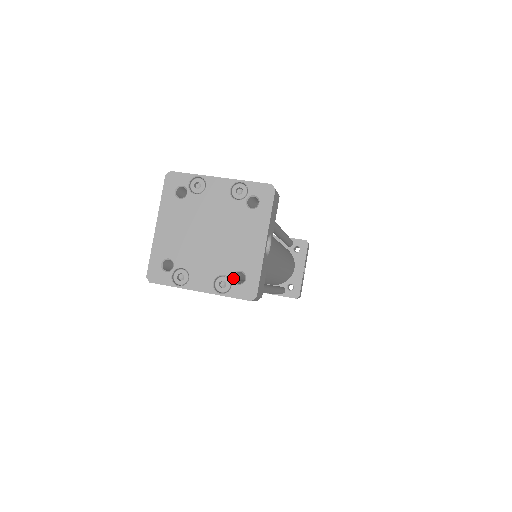
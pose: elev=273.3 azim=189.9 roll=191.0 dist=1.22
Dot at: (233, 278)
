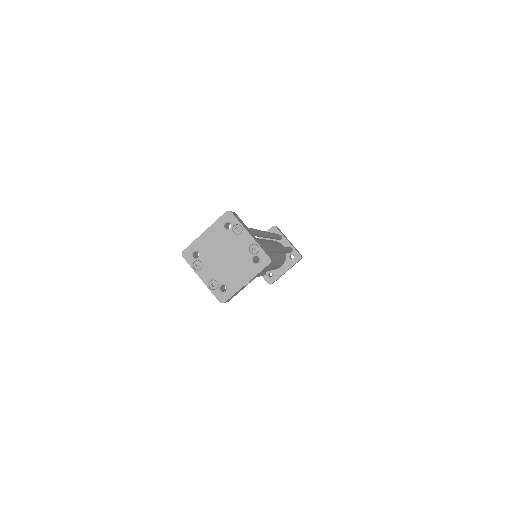
Dot at: (220, 286)
